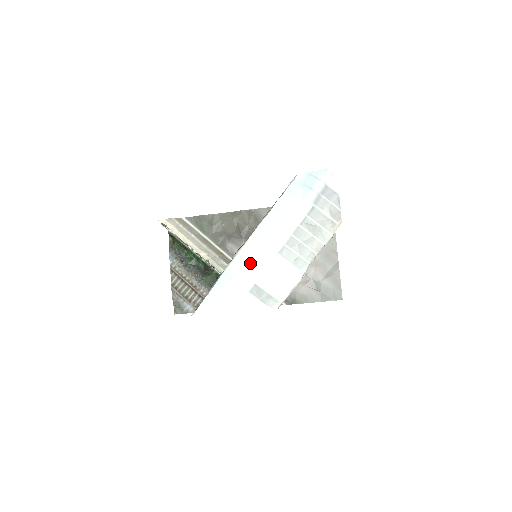
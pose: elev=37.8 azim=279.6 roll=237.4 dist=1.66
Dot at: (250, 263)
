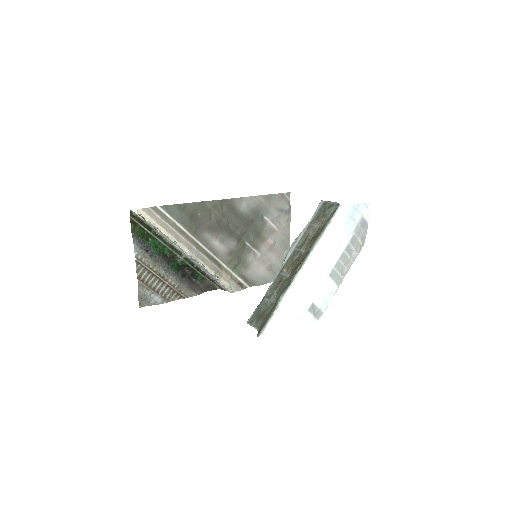
Dot at: (309, 286)
